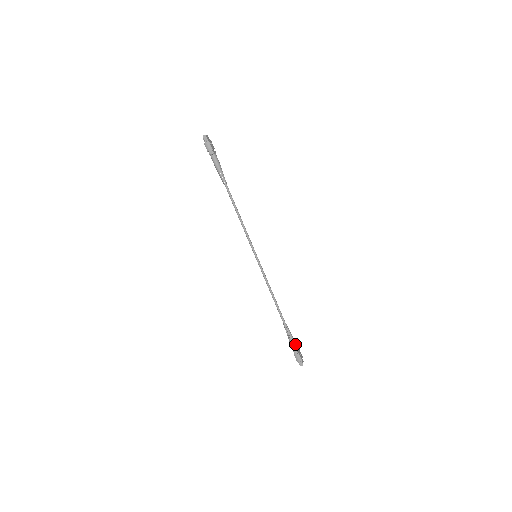
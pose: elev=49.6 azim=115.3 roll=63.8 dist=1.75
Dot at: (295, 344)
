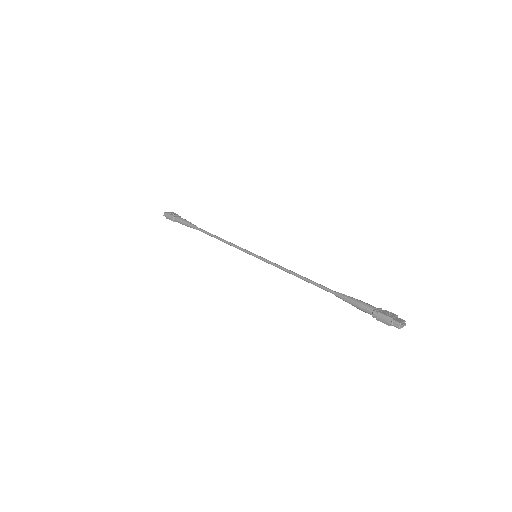
Dot at: (367, 306)
